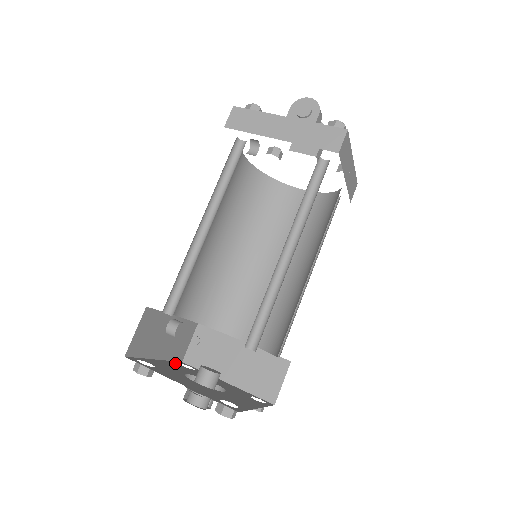
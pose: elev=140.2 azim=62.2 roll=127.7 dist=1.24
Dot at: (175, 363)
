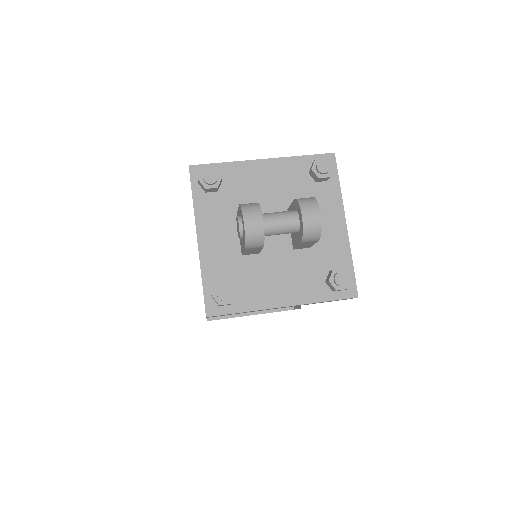
Dot at: occluded
